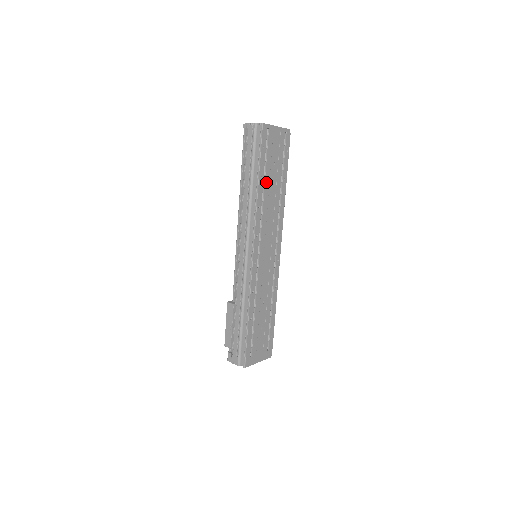
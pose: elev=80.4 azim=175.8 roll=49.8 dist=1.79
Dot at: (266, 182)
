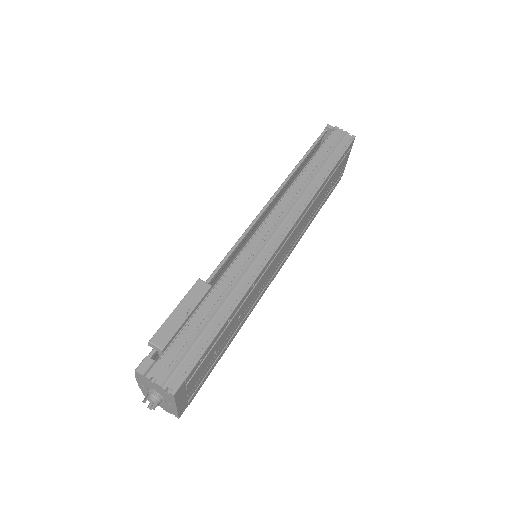
Dot at: (324, 187)
